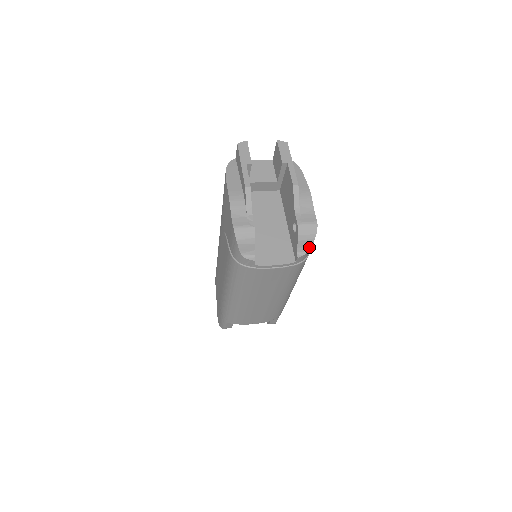
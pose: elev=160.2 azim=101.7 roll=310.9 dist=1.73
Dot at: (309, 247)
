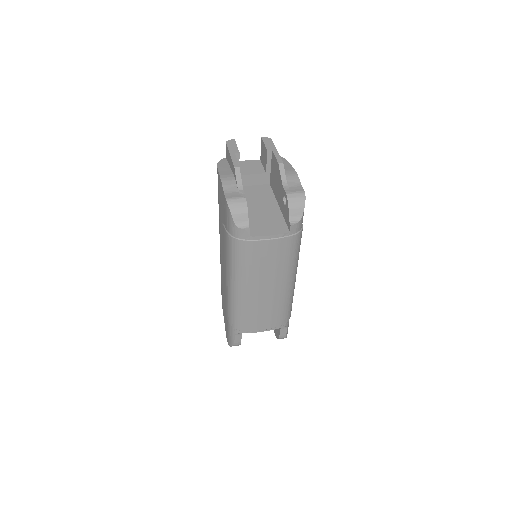
Dot at: (300, 216)
